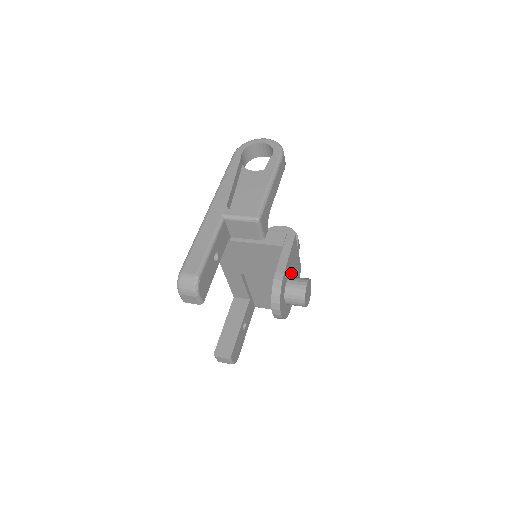
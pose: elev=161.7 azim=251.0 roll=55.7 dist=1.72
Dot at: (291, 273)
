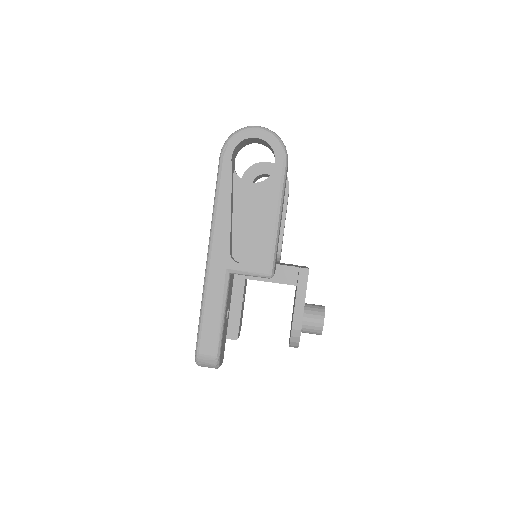
Dot at: occluded
